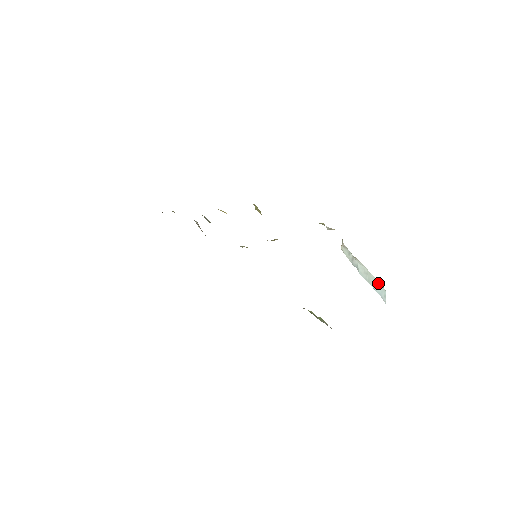
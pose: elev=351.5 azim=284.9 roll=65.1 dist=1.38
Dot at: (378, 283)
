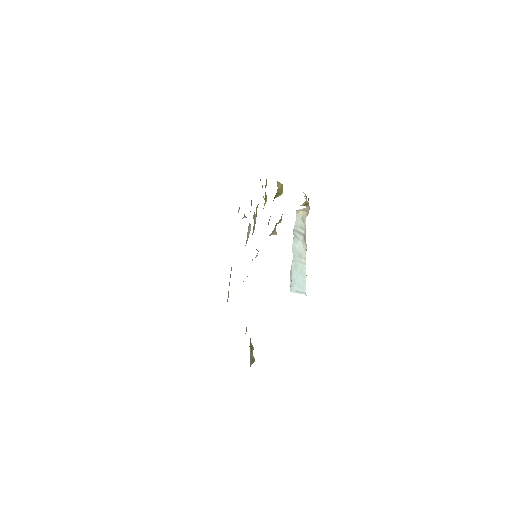
Dot at: (304, 279)
